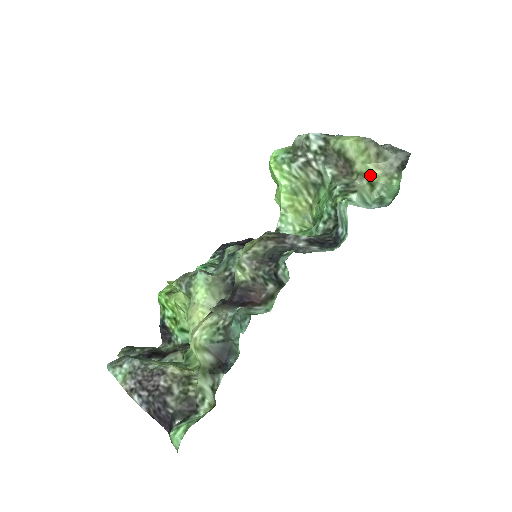
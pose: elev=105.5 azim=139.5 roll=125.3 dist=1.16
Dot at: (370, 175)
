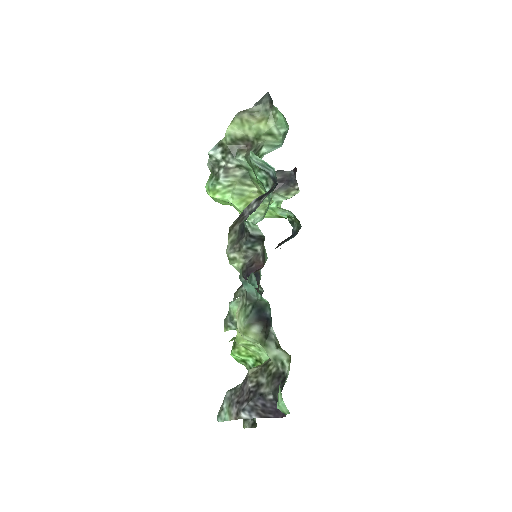
Dot at: (261, 130)
